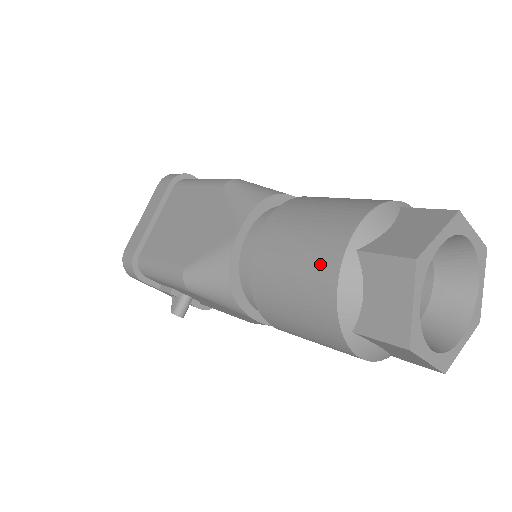
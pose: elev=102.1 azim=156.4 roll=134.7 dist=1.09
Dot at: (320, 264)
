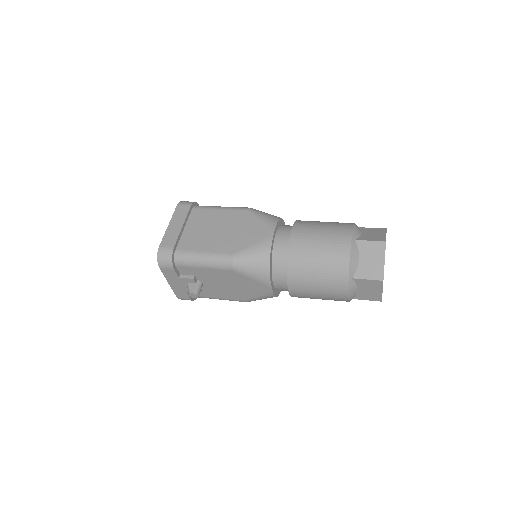
Dot at: (338, 246)
